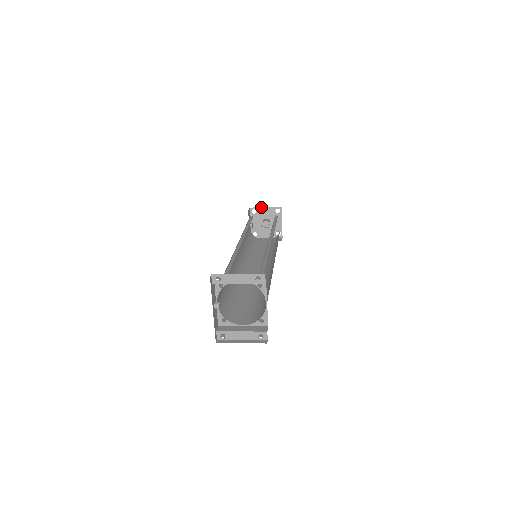
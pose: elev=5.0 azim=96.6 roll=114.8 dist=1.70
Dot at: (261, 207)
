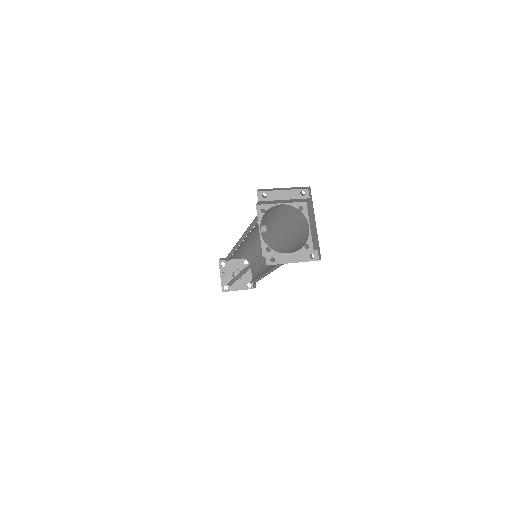
Dot at: (230, 259)
